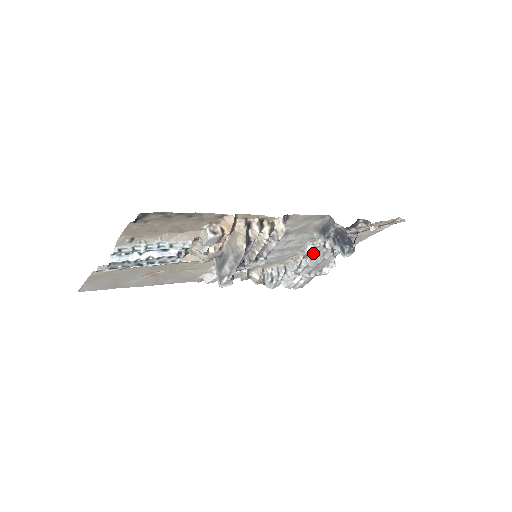
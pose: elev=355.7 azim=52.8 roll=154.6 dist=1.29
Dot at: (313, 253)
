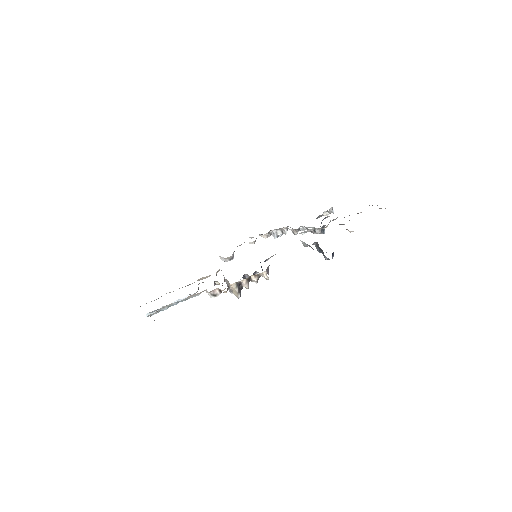
Dot at: (307, 228)
